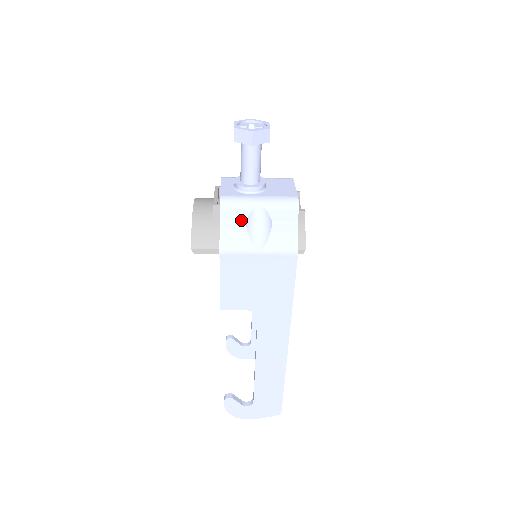
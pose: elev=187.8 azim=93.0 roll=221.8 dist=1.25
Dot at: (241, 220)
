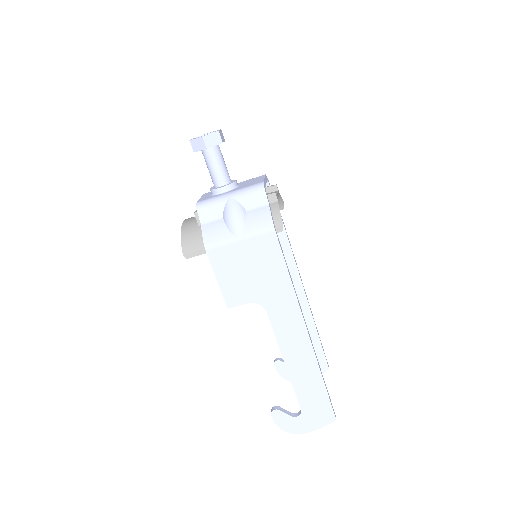
Dot at: (218, 217)
